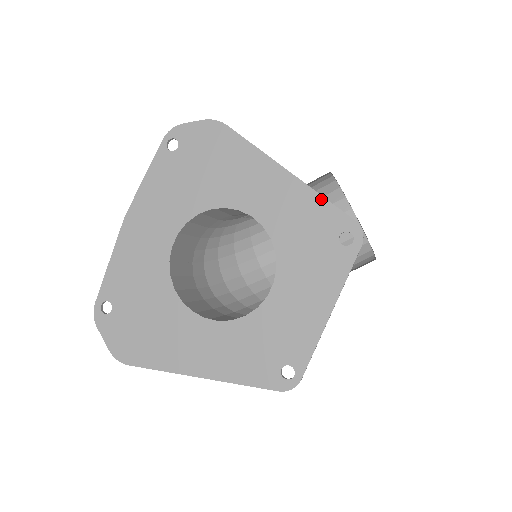
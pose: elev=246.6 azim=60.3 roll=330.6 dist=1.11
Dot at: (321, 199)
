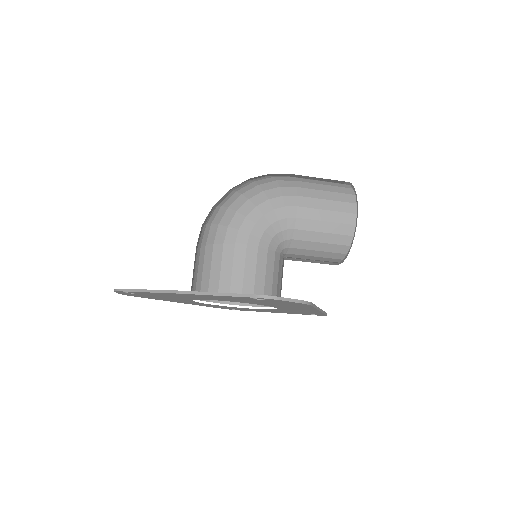
Dot at: occluded
